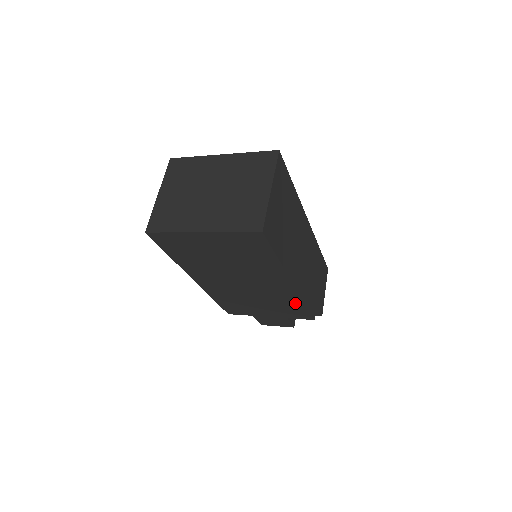
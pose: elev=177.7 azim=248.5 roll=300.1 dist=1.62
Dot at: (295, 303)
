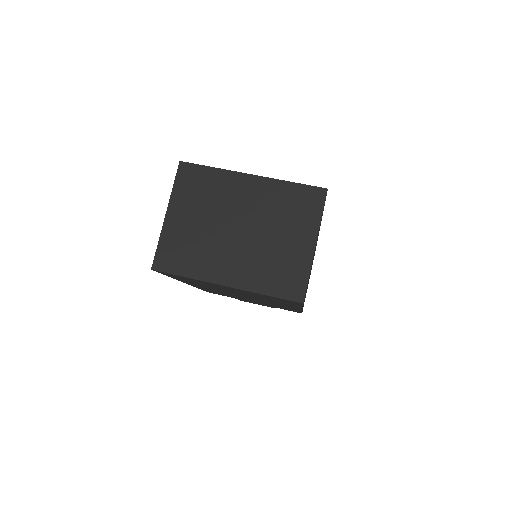
Dot at: (291, 309)
